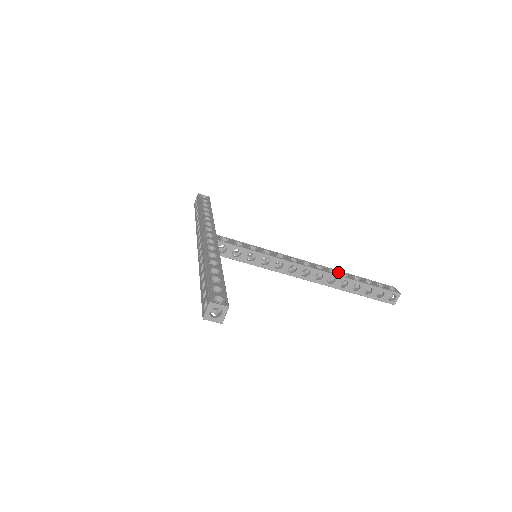
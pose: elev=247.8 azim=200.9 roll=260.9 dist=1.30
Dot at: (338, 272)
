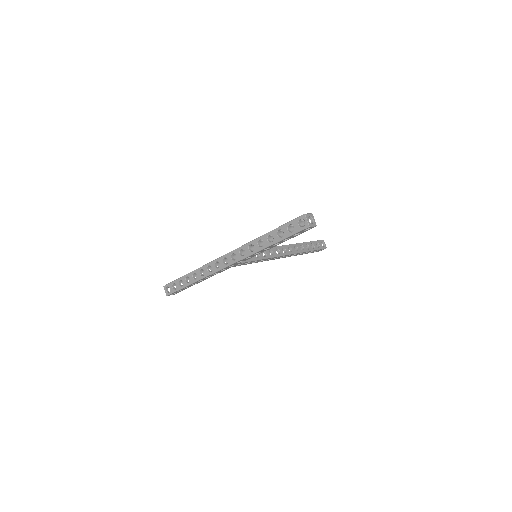
Dot at: occluded
